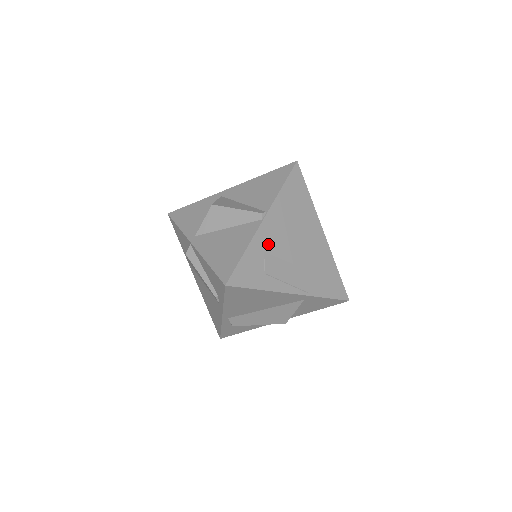
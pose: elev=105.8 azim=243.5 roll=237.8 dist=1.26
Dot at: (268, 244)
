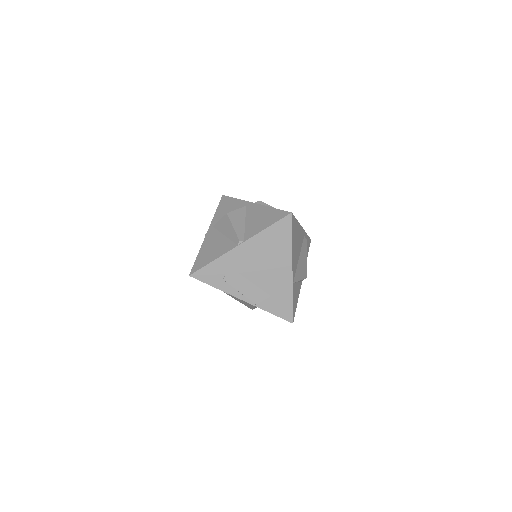
Dot at: (235, 262)
